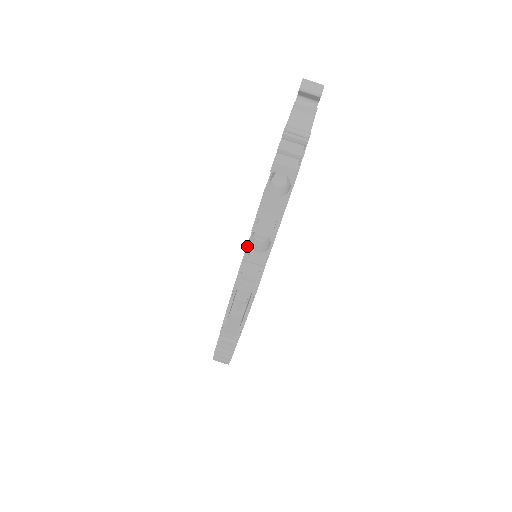
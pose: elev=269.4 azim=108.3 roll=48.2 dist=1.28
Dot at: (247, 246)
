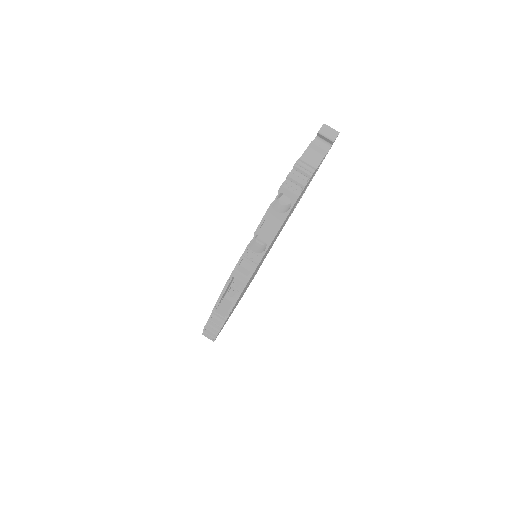
Dot at: (248, 245)
